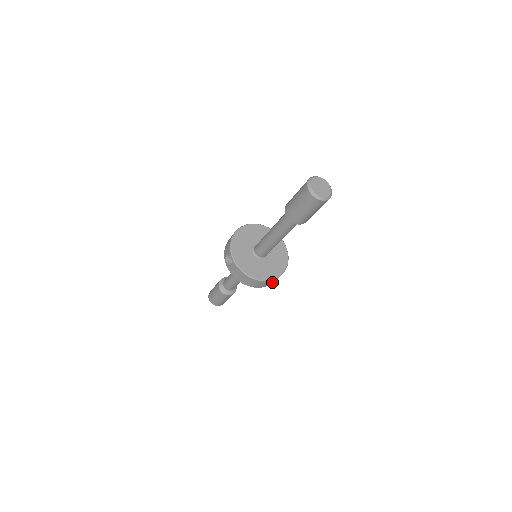
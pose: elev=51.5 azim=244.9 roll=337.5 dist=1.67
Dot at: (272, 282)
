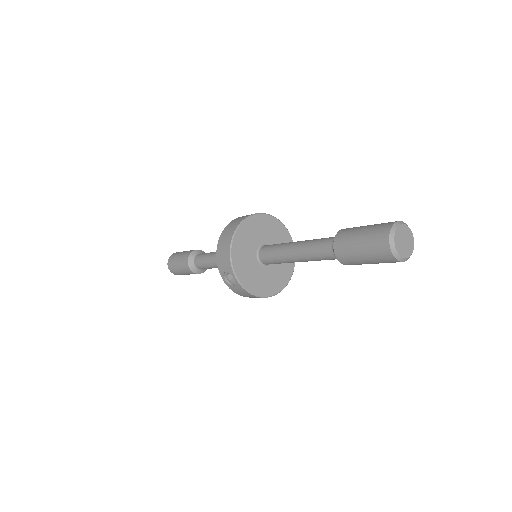
Dot at: occluded
